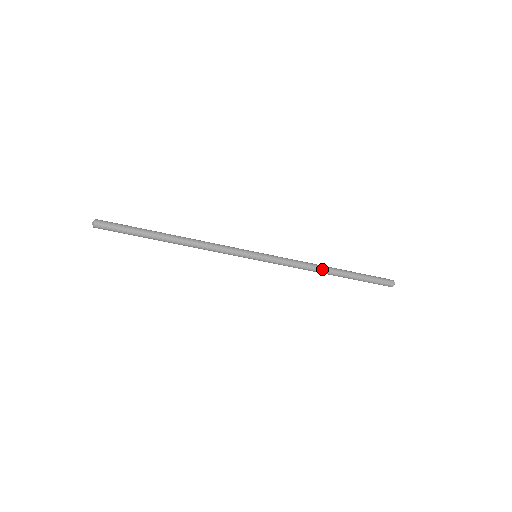
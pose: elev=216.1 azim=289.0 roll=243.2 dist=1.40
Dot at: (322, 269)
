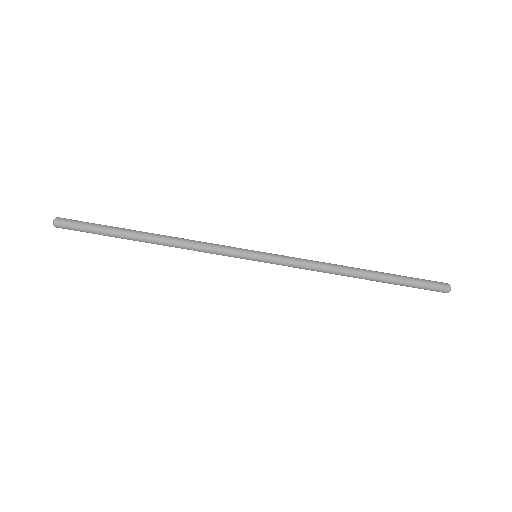
Dot at: (345, 267)
